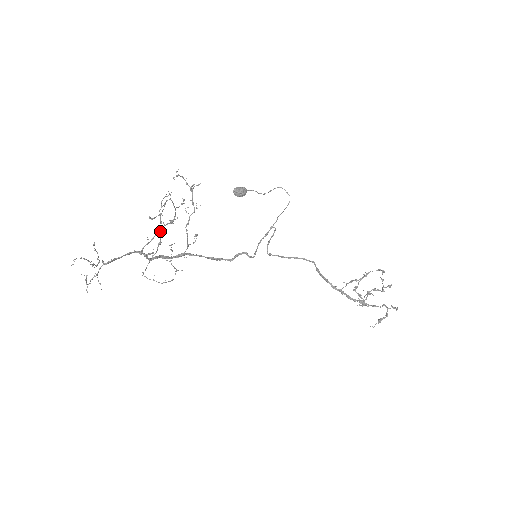
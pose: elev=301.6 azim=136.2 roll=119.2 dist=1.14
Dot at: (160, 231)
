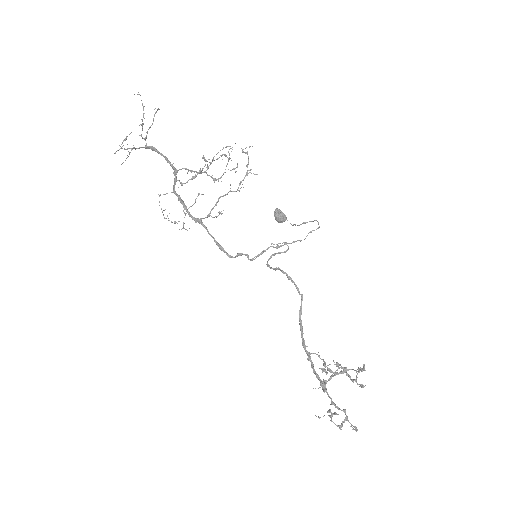
Dot at: (202, 169)
